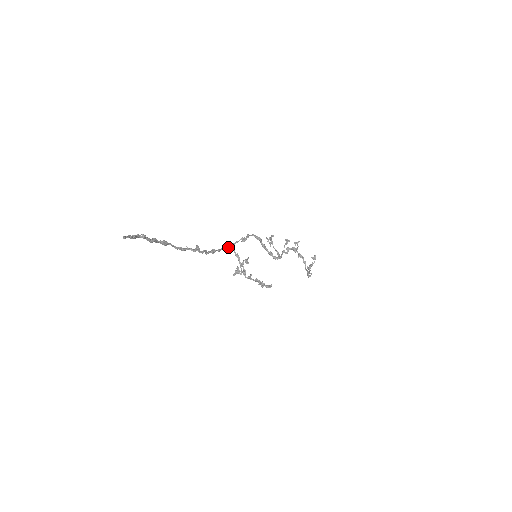
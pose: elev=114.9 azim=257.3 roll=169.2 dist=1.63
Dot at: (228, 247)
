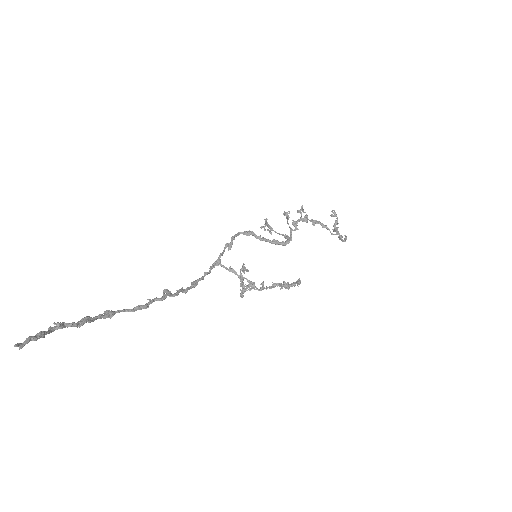
Dot at: (213, 267)
